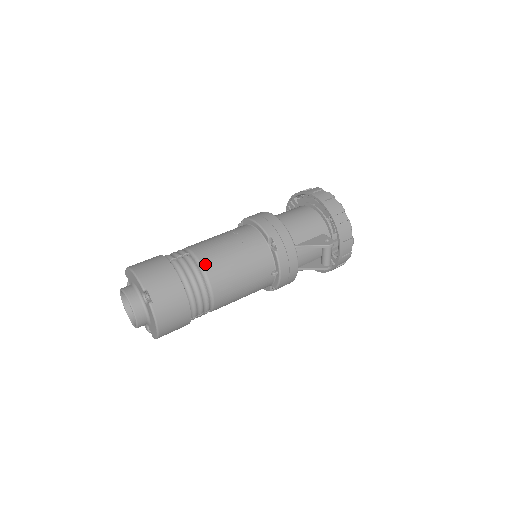
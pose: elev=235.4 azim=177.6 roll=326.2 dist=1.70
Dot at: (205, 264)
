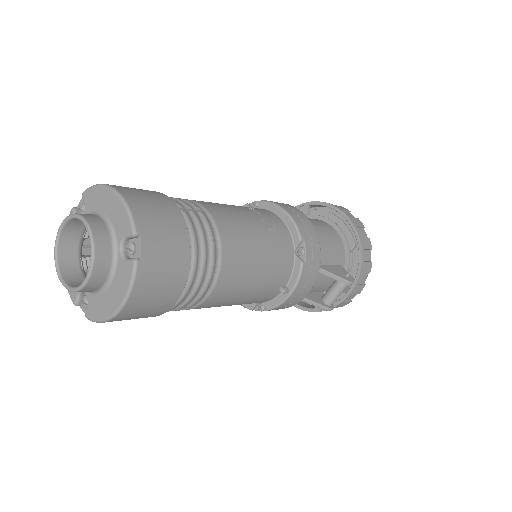
Dot at: (224, 237)
